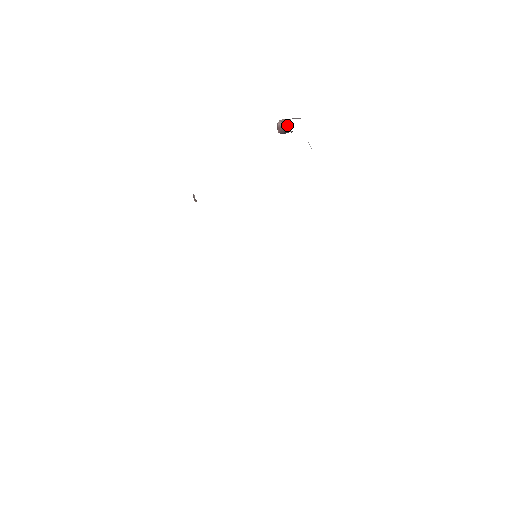
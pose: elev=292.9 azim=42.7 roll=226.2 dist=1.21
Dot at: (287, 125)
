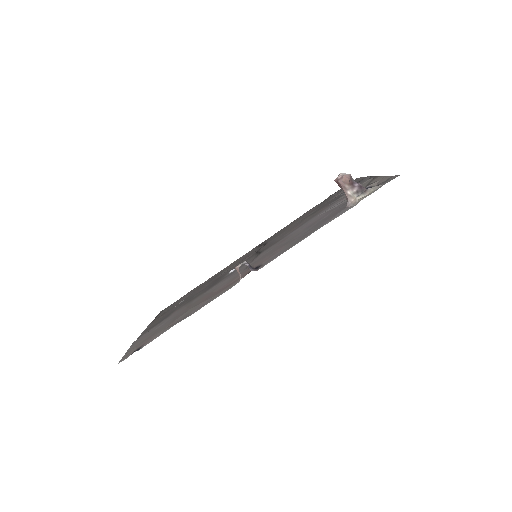
Dot at: (348, 197)
